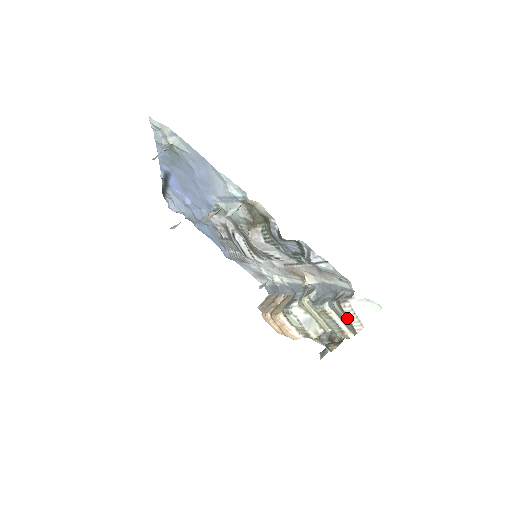
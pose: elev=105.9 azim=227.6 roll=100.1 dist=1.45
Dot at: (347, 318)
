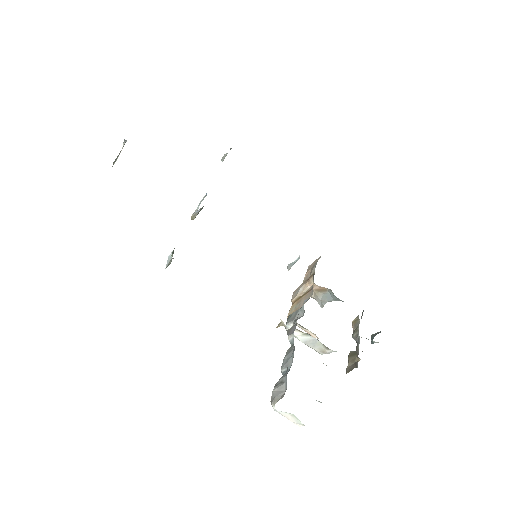
Dot at: occluded
